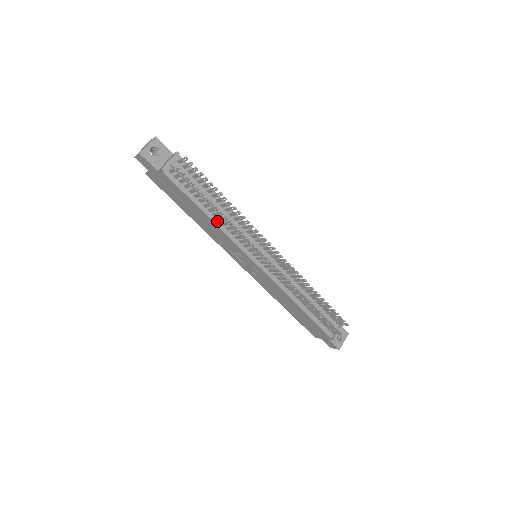
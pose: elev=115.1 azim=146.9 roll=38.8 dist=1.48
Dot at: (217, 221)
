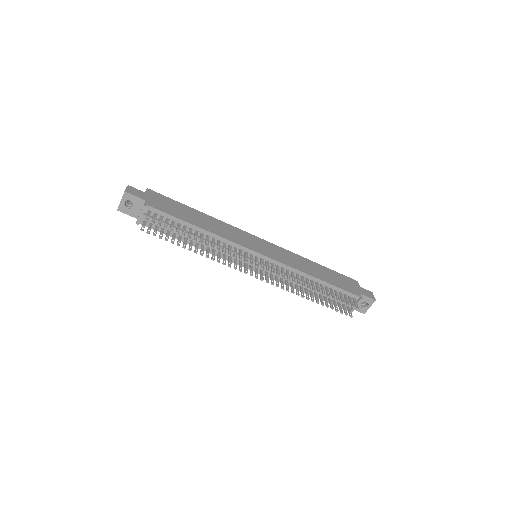
Dot at: (202, 247)
